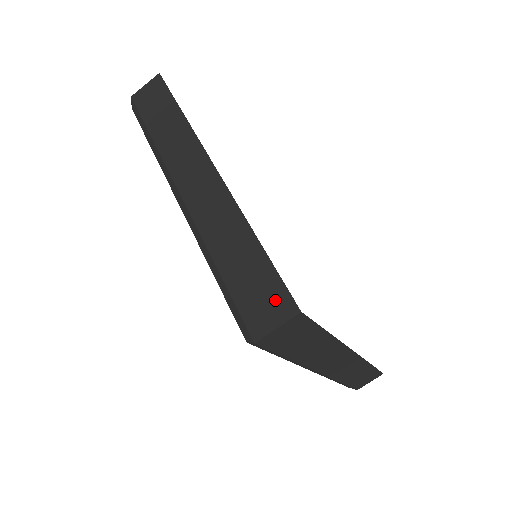
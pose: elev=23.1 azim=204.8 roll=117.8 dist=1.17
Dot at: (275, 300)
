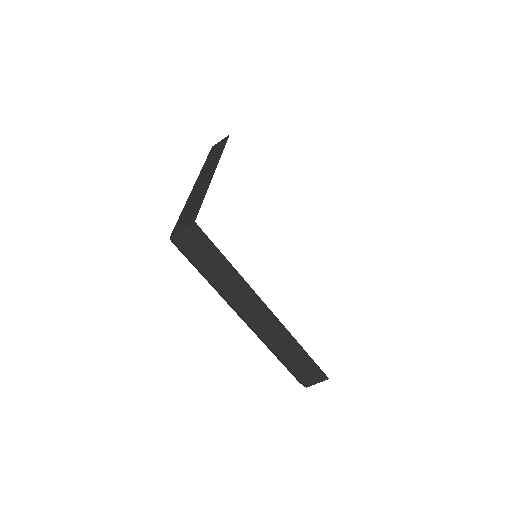
Dot at: (190, 219)
